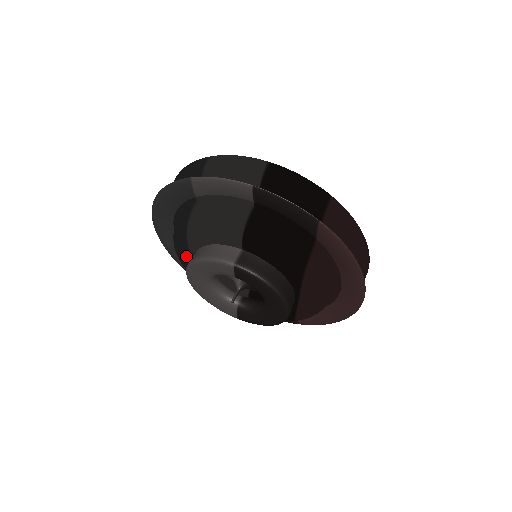
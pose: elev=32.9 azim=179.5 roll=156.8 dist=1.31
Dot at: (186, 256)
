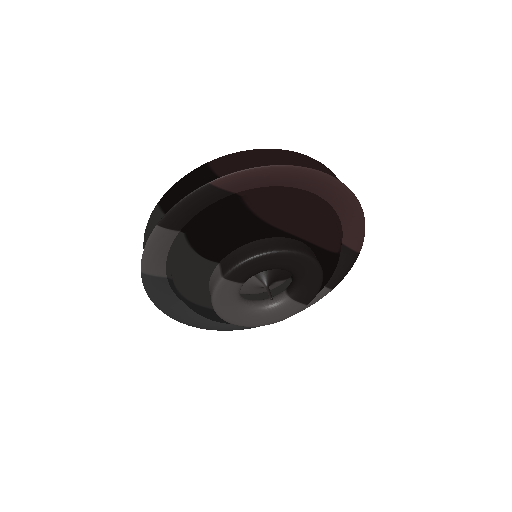
Dot at: occluded
